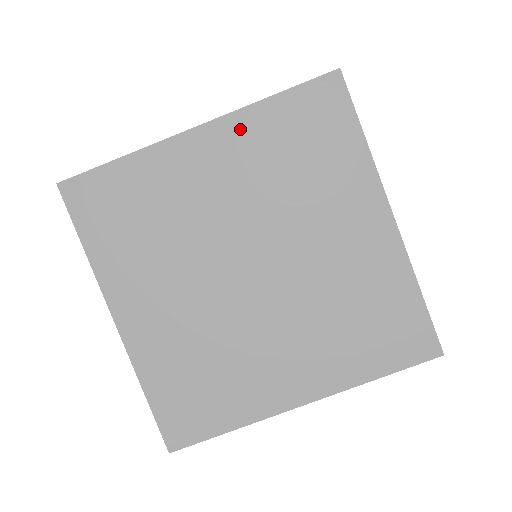
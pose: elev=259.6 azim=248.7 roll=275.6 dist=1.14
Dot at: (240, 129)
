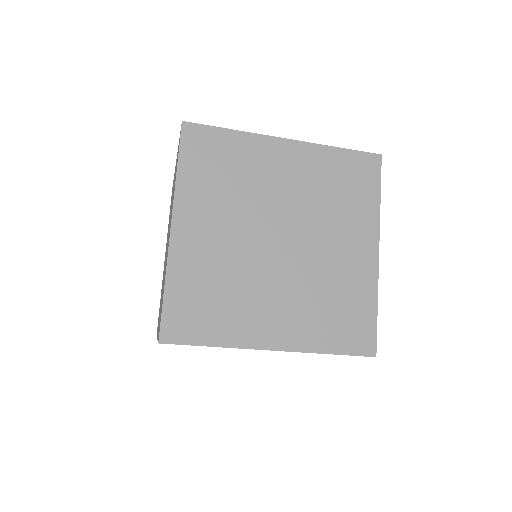
Dot at: occluded
